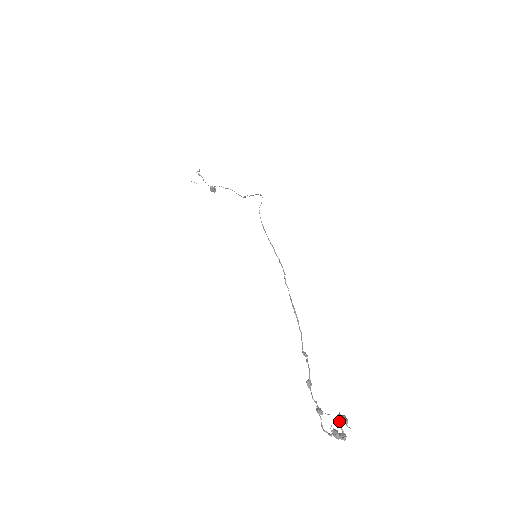
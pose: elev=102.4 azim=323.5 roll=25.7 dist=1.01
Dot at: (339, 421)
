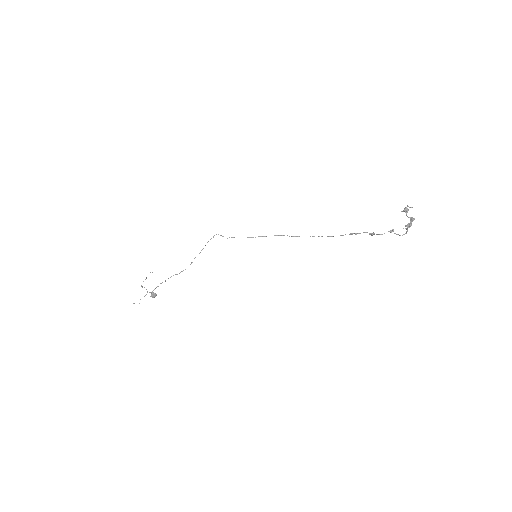
Dot at: (406, 214)
